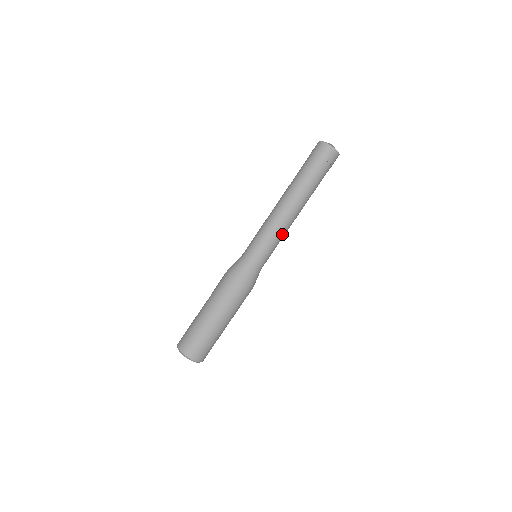
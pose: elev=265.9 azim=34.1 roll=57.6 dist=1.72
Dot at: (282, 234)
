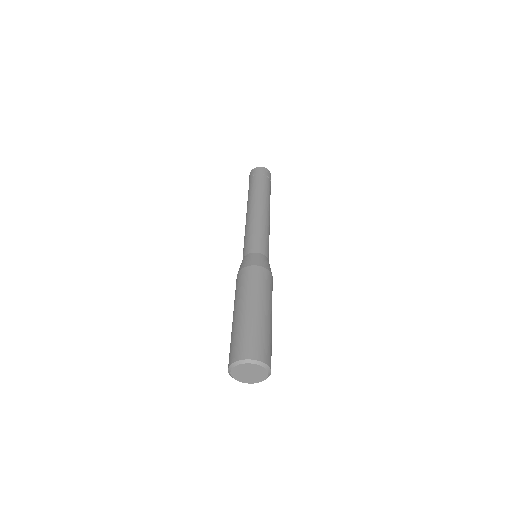
Dot at: (263, 225)
